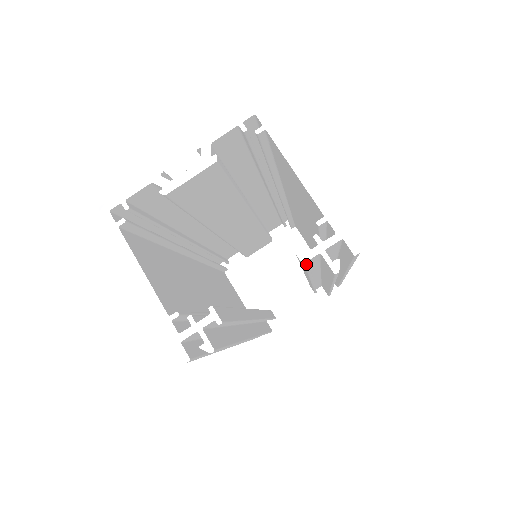
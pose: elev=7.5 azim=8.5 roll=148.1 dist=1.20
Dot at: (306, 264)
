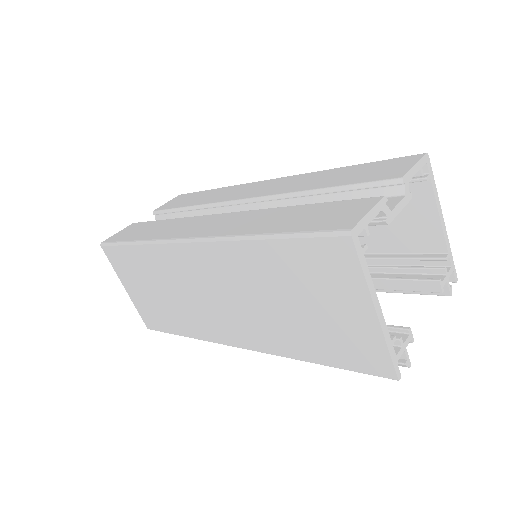
Dot at: (443, 289)
